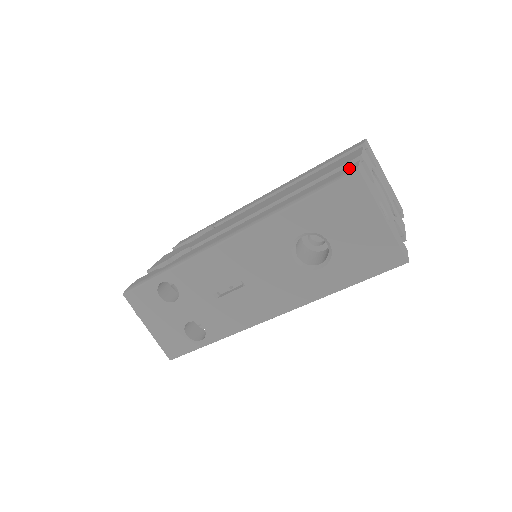
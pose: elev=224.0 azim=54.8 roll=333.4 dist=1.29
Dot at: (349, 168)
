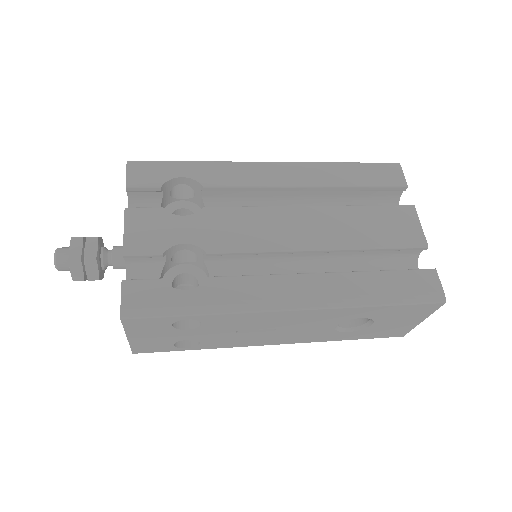
Dot at: (432, 283)
